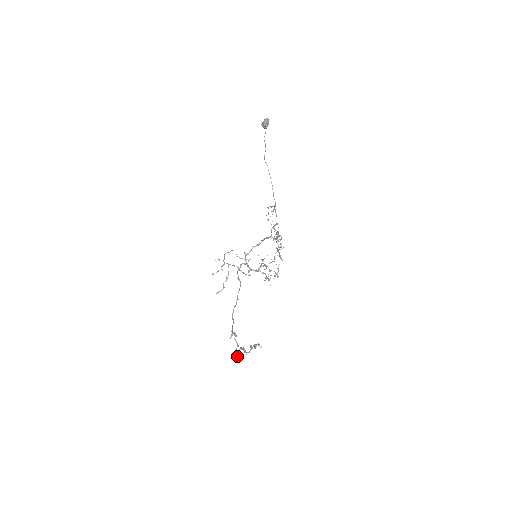
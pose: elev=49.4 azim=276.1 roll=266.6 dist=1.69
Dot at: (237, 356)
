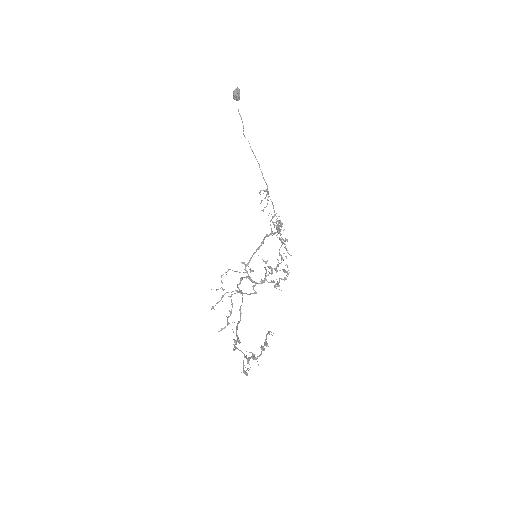
Dot at: (246, 370)
